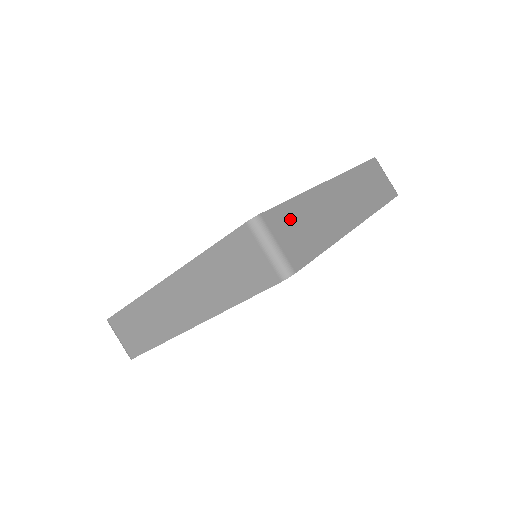
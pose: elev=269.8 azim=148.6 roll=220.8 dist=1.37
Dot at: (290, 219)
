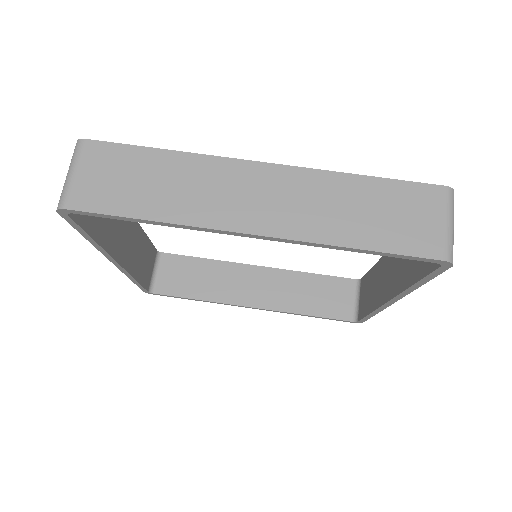
Dot at: occluded
